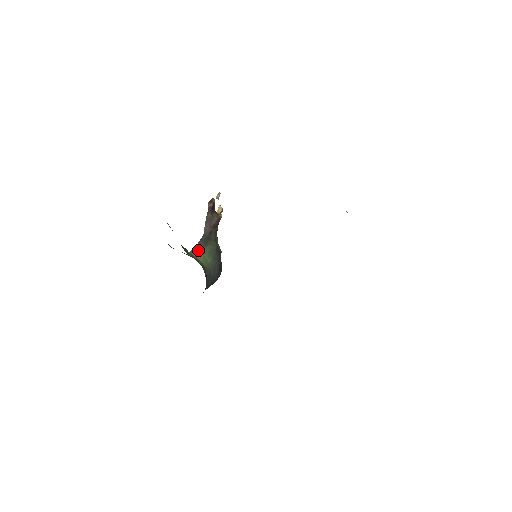
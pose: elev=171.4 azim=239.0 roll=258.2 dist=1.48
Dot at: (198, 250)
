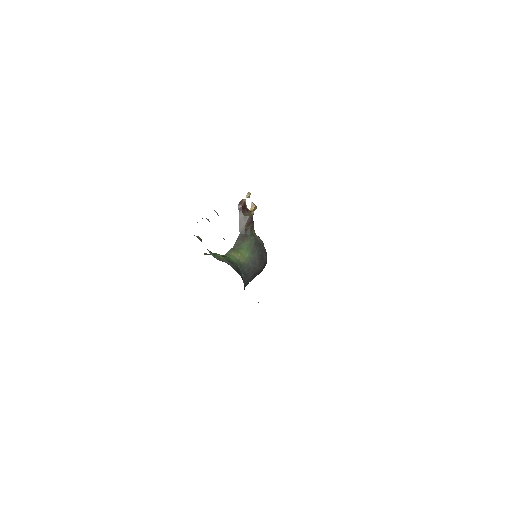
Dot at: (236, 248)
